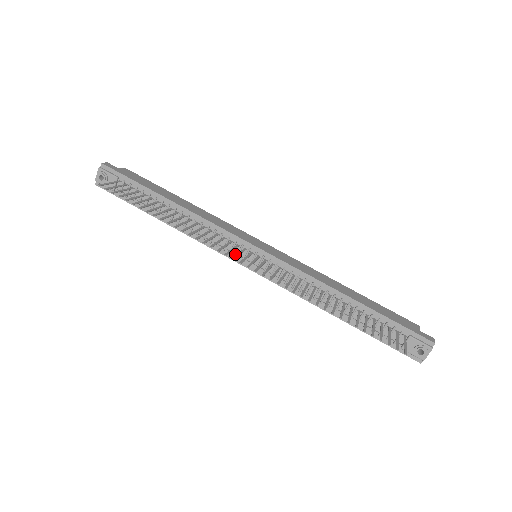
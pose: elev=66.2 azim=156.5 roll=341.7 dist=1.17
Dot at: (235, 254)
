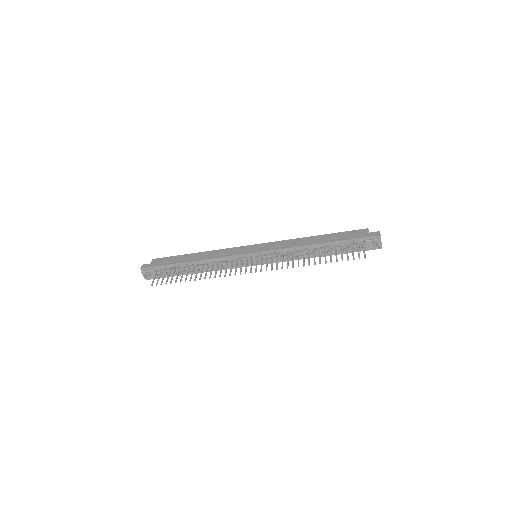
Dot at: (245, 263)
